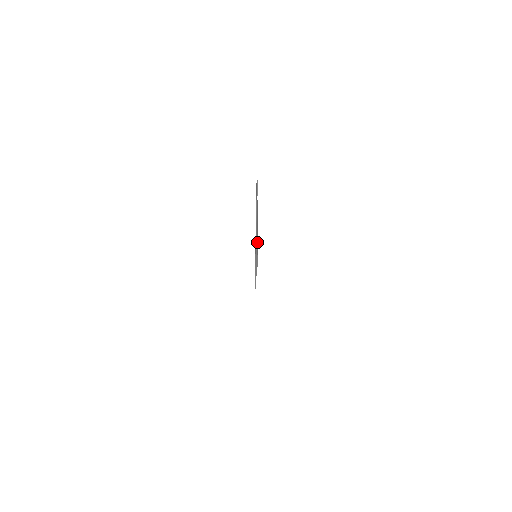
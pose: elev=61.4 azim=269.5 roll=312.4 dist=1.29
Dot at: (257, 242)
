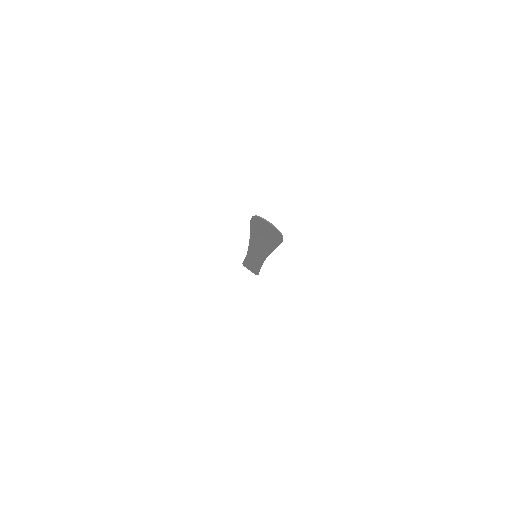
Dot at: (259, 249)
